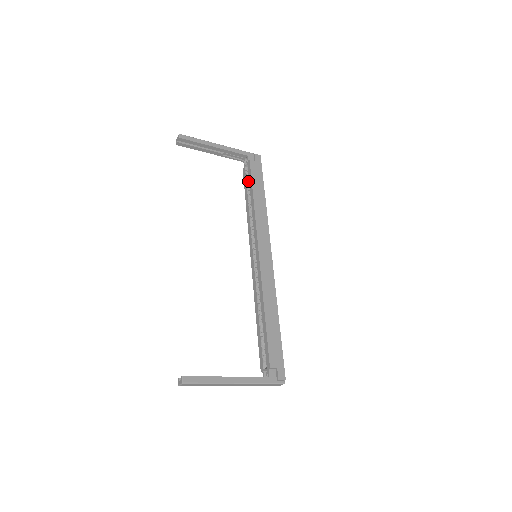
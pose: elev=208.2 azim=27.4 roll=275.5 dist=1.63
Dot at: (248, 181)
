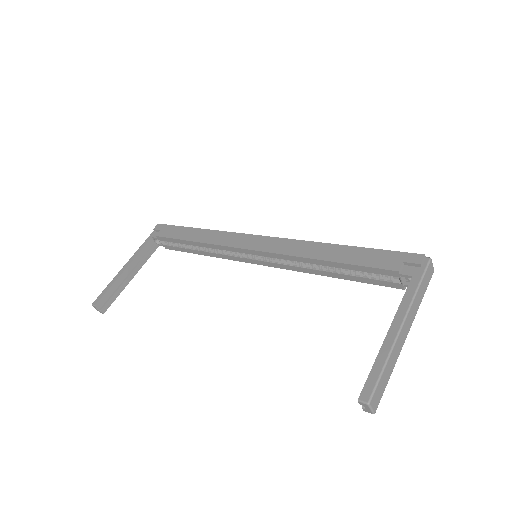
Dot at: (177, 245)
